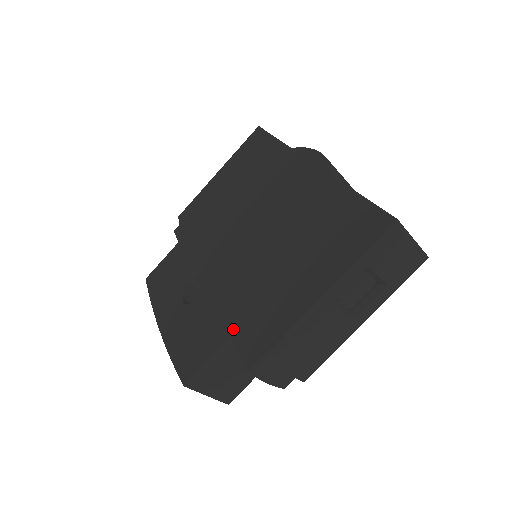
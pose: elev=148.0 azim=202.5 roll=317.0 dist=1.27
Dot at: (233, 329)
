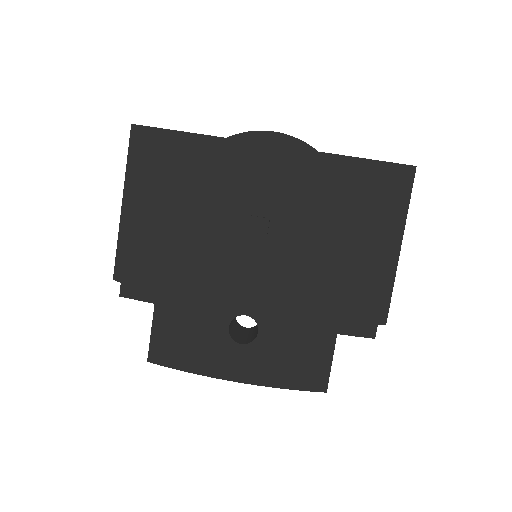
Dot at: (335, 325)
